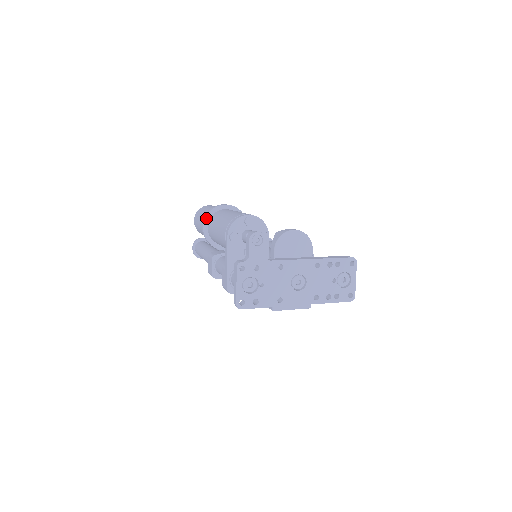
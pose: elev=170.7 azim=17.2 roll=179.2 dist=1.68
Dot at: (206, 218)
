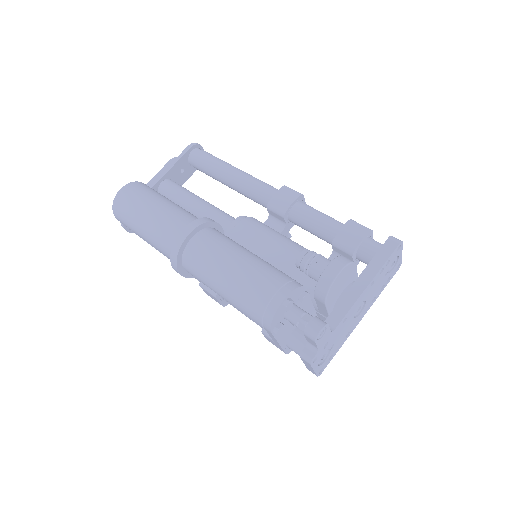
Dot at: (177, 265)
